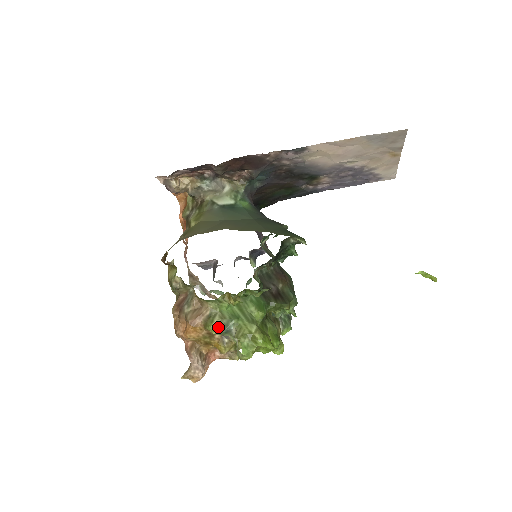
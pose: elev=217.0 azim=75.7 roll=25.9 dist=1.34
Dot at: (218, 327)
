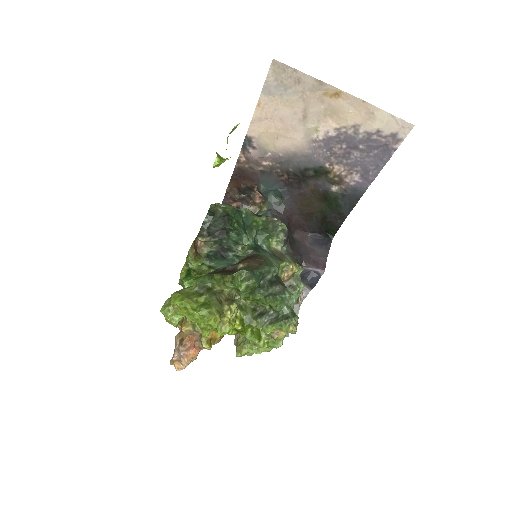
Dot at: occluded
